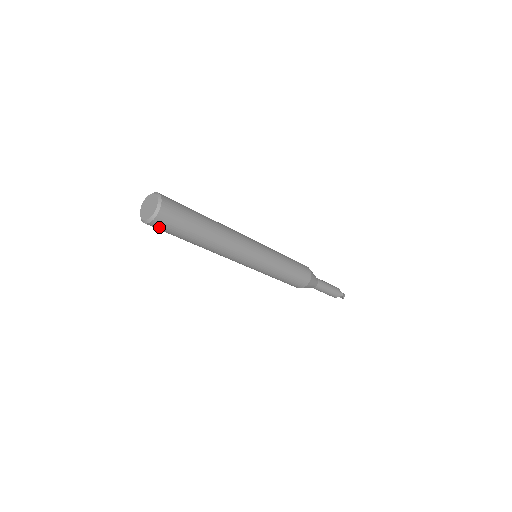
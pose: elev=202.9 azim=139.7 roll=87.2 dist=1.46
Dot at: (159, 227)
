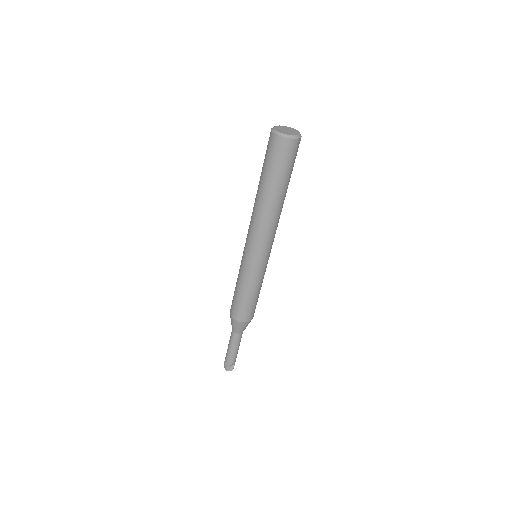
Dot at: (288, 150)
